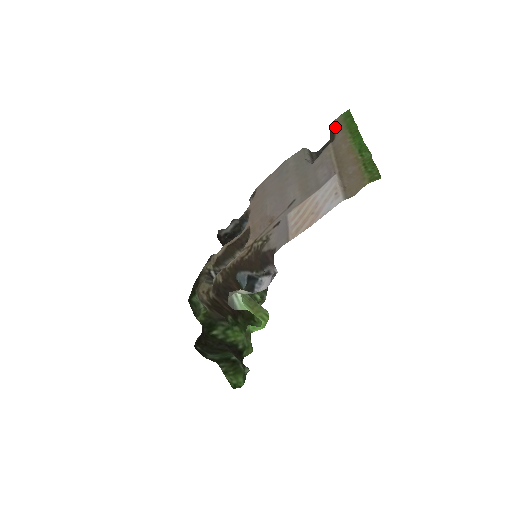
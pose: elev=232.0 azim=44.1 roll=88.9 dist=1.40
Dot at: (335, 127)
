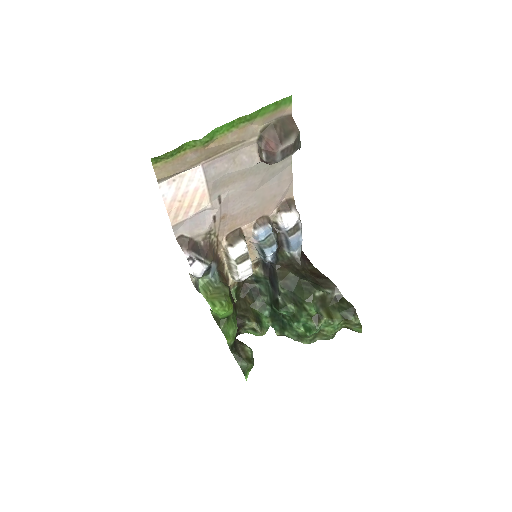
Dot at: (273, 119)
